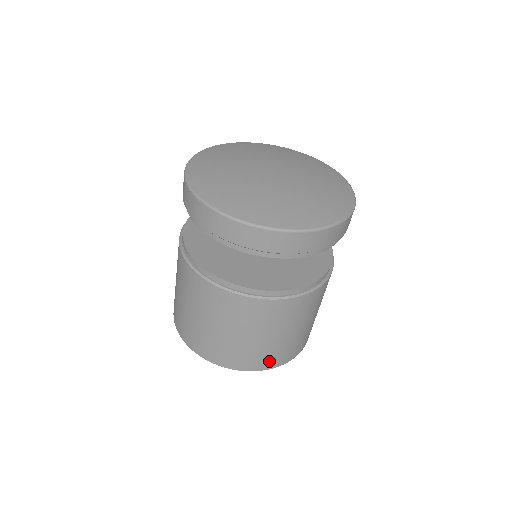
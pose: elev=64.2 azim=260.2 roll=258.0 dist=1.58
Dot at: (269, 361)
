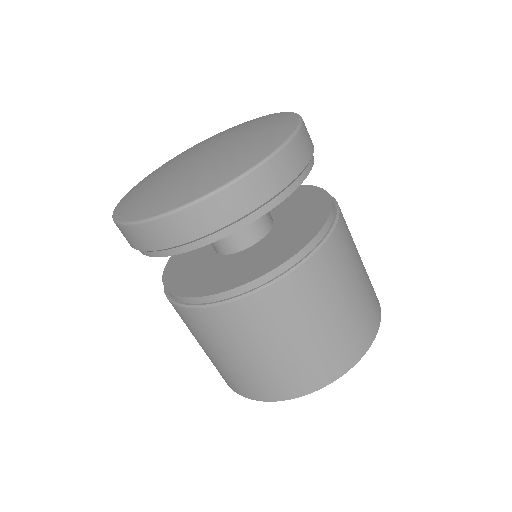
Dot at: (344, 357)
